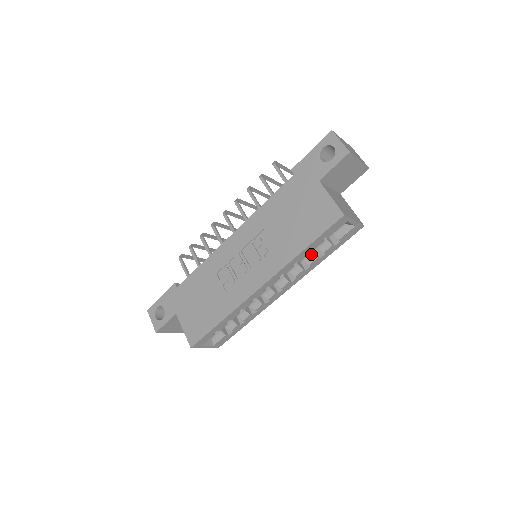
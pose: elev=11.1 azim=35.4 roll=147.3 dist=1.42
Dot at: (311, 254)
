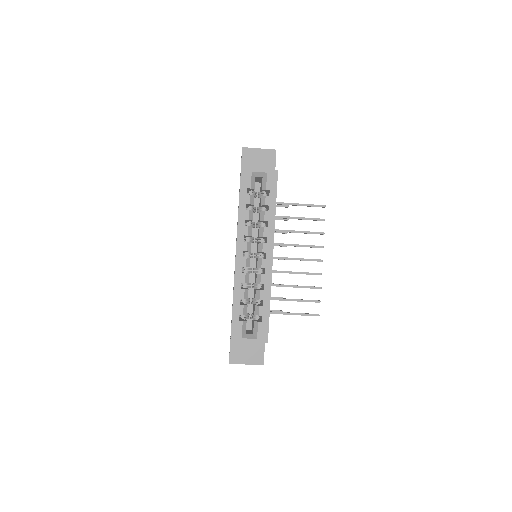
Dot at: (260, 213)
